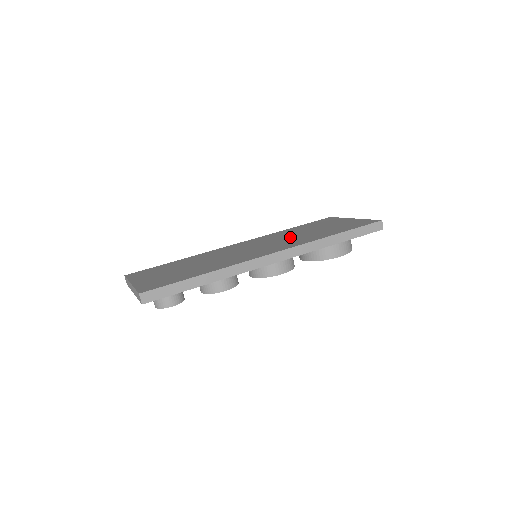
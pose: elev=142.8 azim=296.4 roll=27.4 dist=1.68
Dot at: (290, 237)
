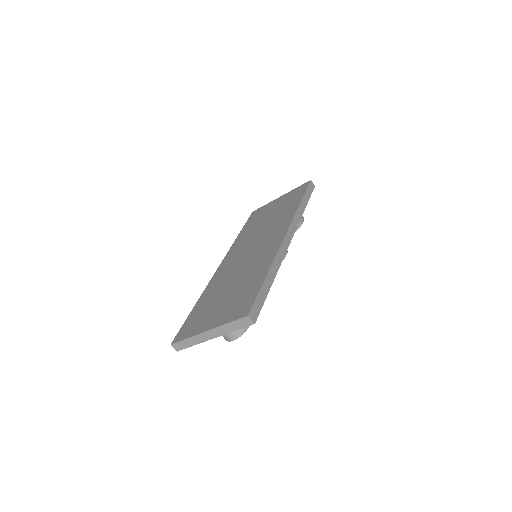
Dot at: (263, 229)
